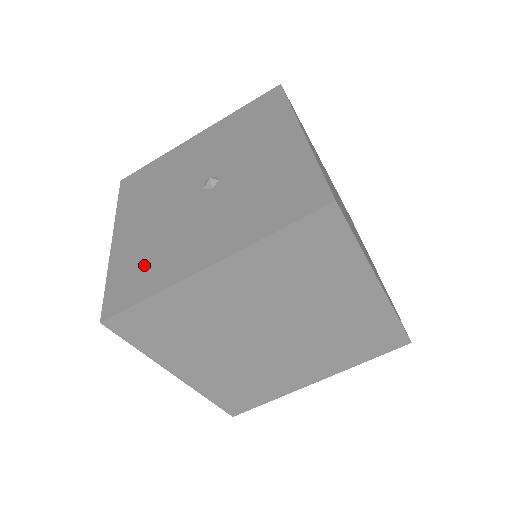
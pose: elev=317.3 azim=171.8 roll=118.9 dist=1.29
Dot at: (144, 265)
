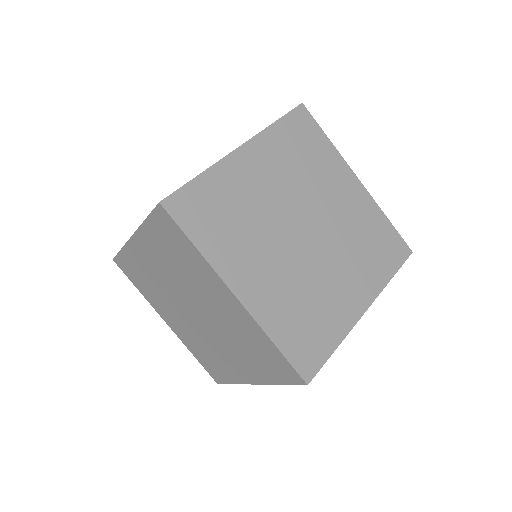
Dot at: occluded
